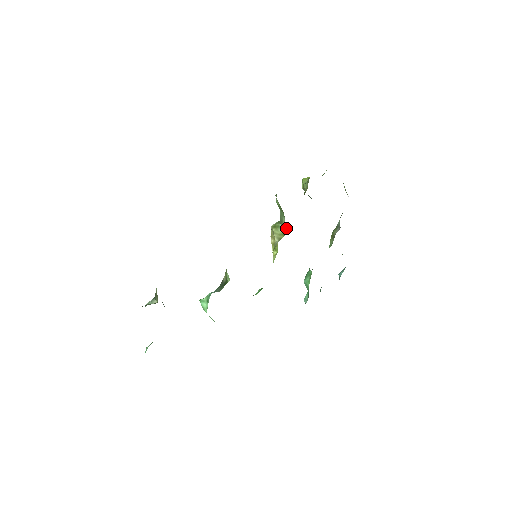
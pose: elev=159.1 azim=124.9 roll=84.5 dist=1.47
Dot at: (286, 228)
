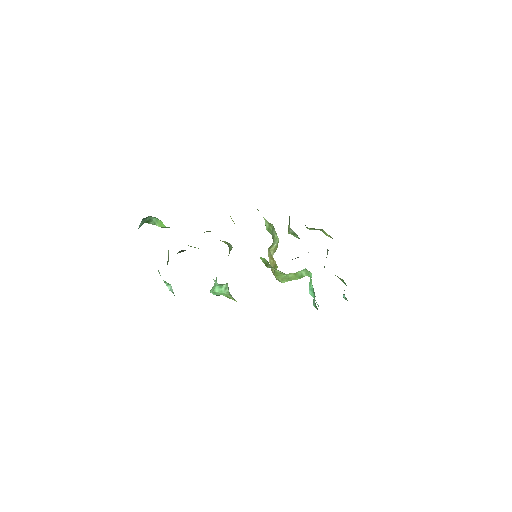
Dot at: occluded
